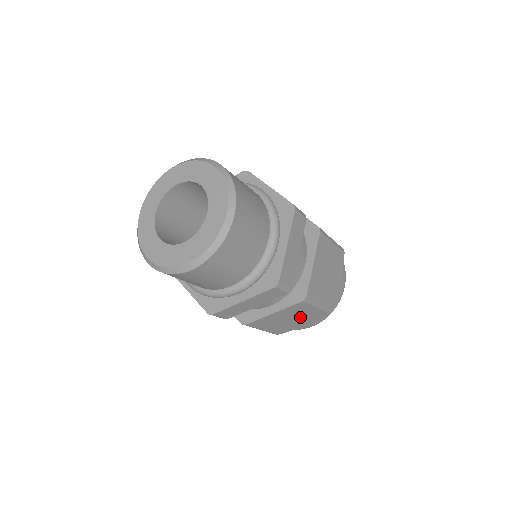
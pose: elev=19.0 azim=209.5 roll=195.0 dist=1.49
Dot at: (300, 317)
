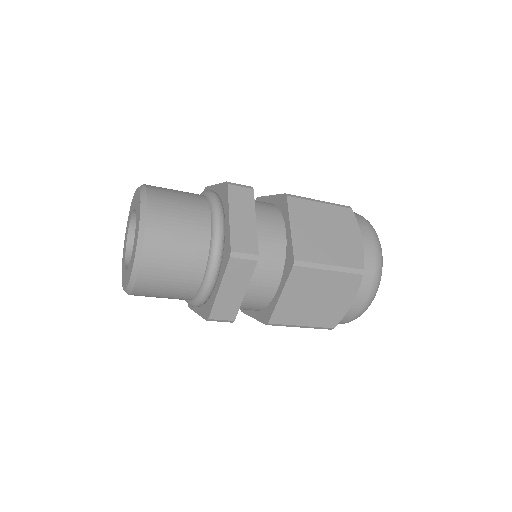
Dot at: (326, 292)
